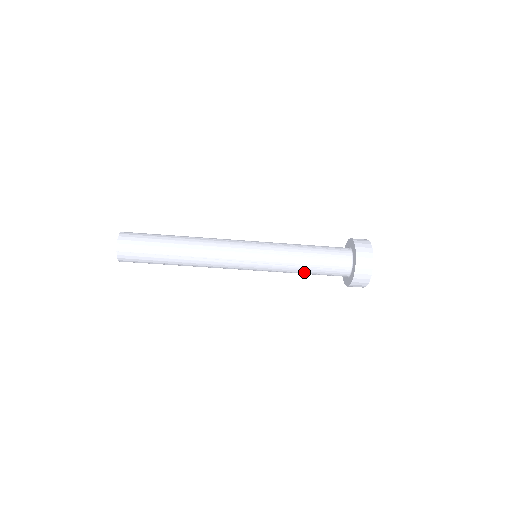
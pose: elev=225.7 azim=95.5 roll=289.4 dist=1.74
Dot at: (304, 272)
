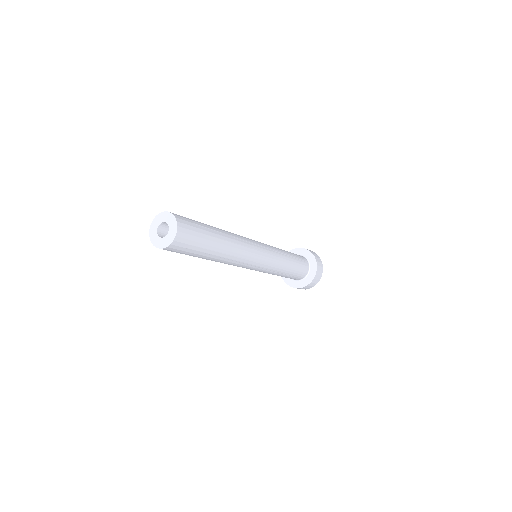
Dot at: (278, 275)
